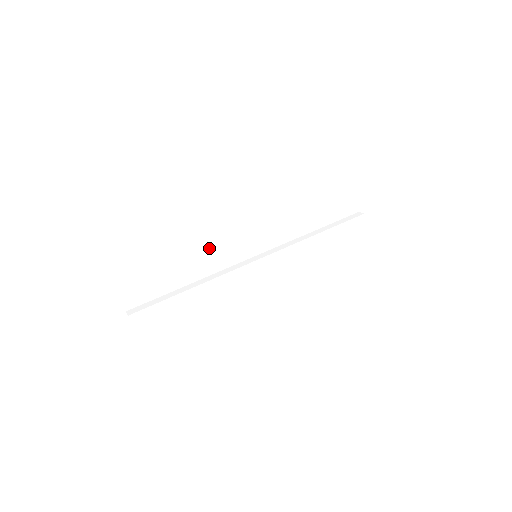
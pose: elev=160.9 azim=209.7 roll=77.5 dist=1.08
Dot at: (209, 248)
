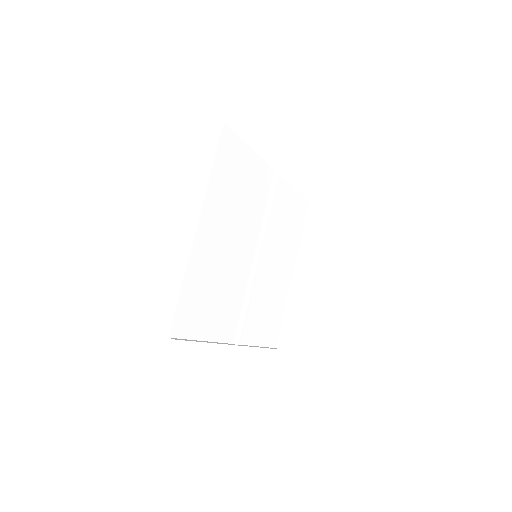
Dot at: (238, 281)
